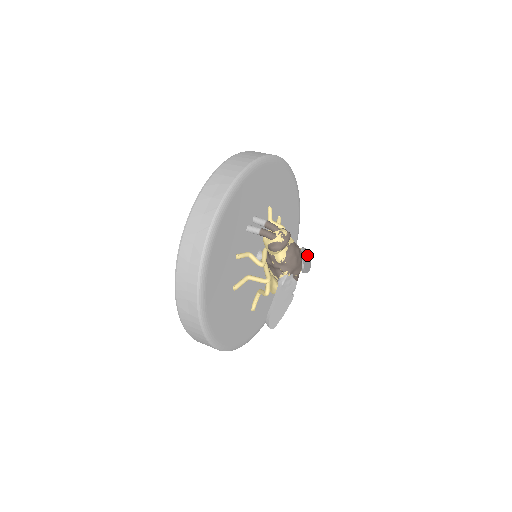
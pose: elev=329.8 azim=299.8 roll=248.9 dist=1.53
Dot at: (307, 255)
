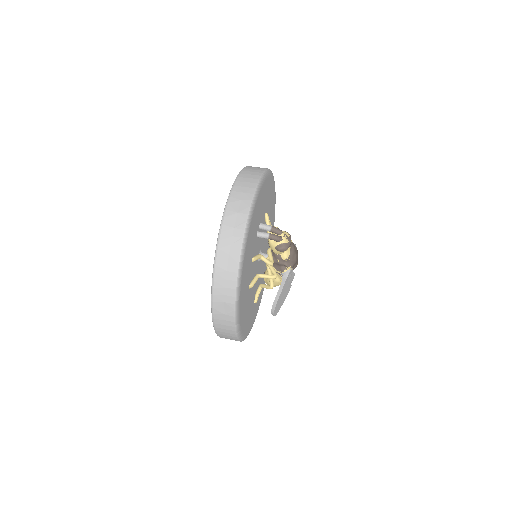
Dot at: occluded
